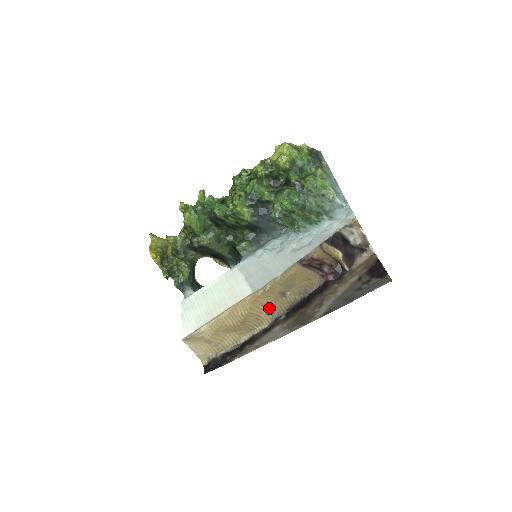
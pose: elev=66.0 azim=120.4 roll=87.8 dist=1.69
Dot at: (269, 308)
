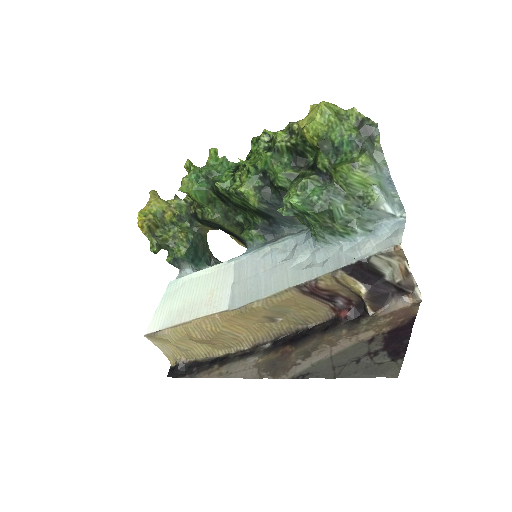
Dot at: (251, 330)
